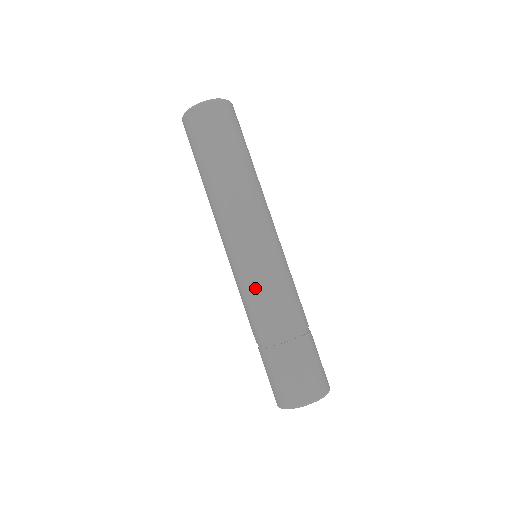
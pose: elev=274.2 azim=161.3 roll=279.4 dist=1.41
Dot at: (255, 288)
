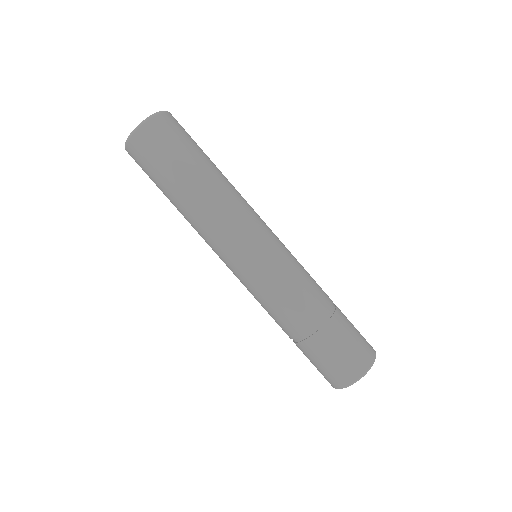
Dot at: (278, 283)
